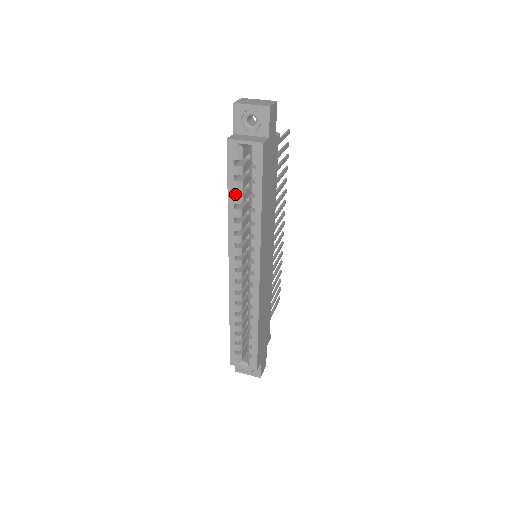
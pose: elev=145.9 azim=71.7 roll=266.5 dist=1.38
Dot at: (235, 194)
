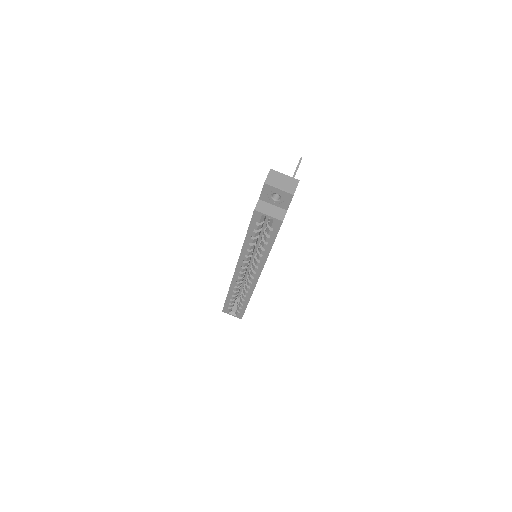
Dot at: (251, 237)
